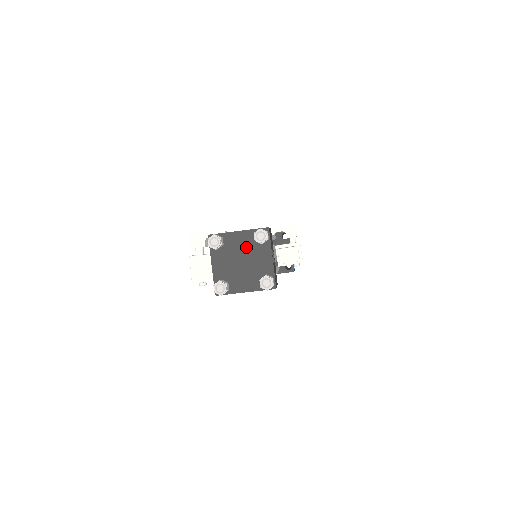
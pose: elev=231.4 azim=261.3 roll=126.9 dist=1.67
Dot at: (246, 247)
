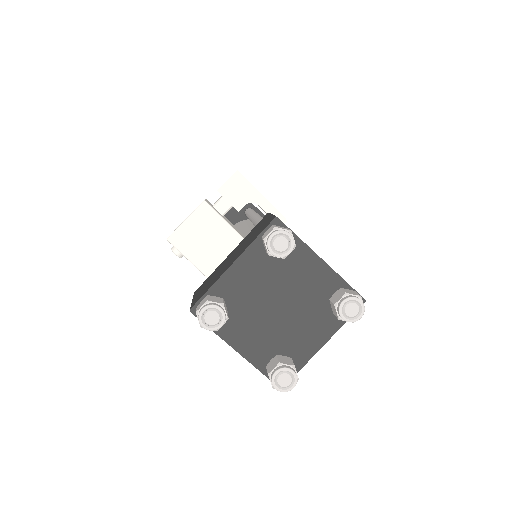
Dot at: (307, 293)
